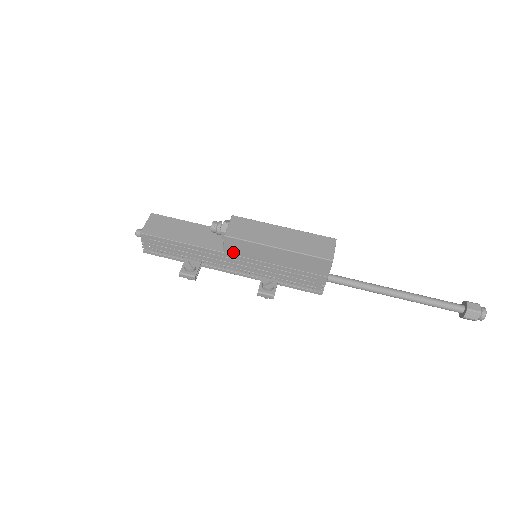
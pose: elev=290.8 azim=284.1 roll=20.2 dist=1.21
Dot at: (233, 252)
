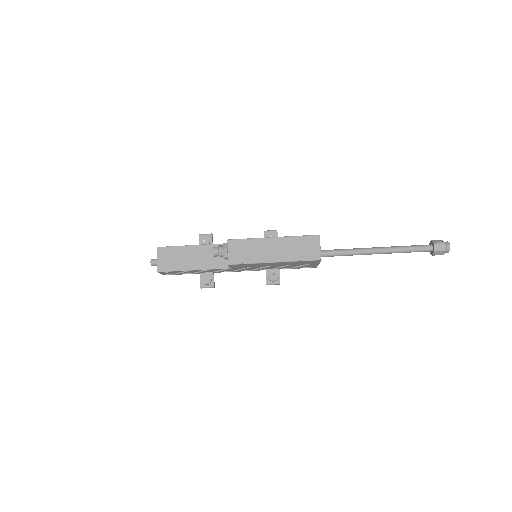
Dot at: (238, 267)
